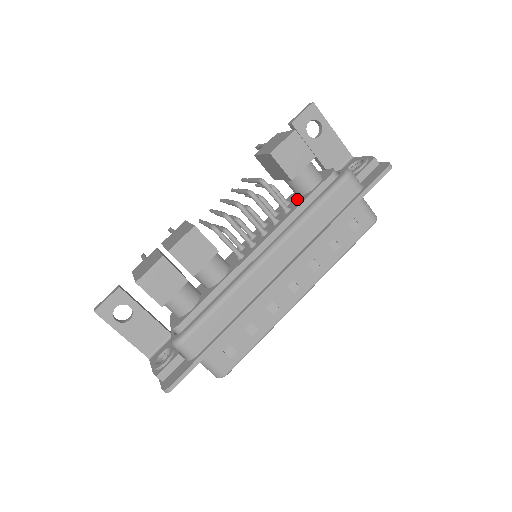
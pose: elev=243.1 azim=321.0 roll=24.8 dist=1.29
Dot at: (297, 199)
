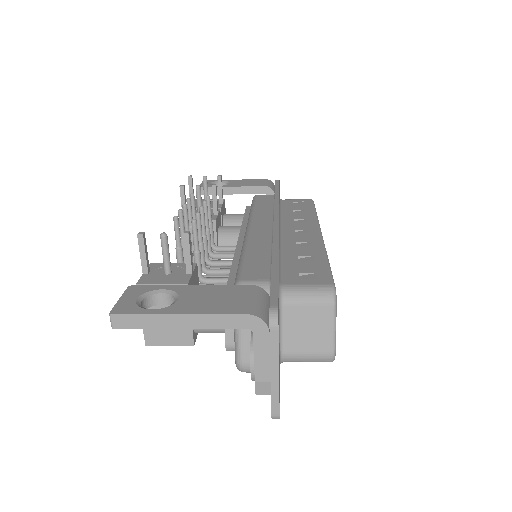
Dot at: occluded
